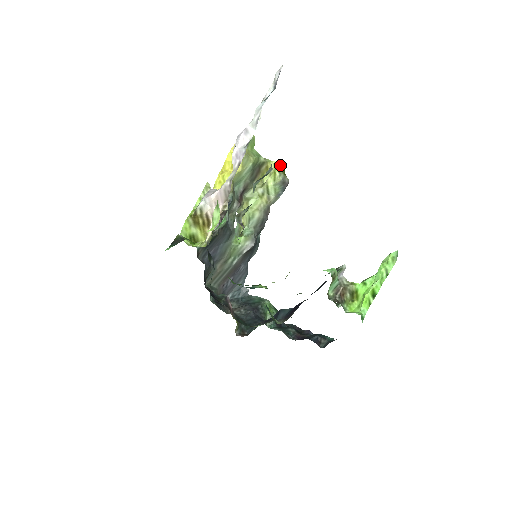
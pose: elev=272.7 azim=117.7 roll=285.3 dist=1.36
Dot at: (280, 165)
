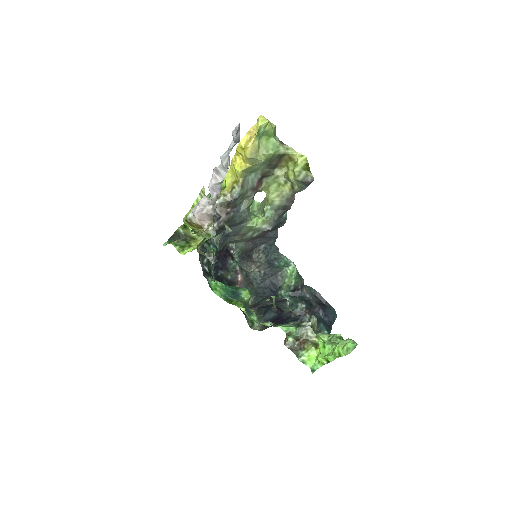
Dot at: (303, 161)
